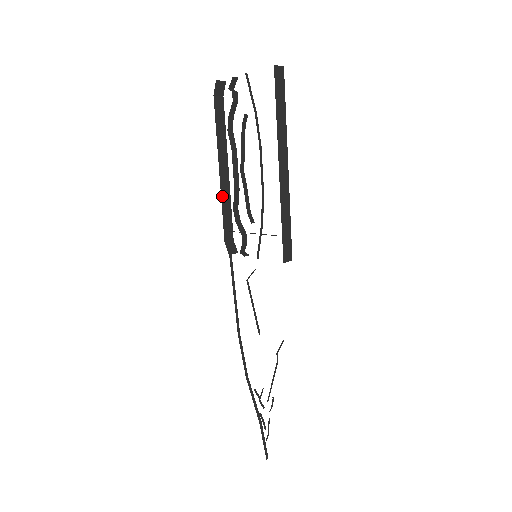
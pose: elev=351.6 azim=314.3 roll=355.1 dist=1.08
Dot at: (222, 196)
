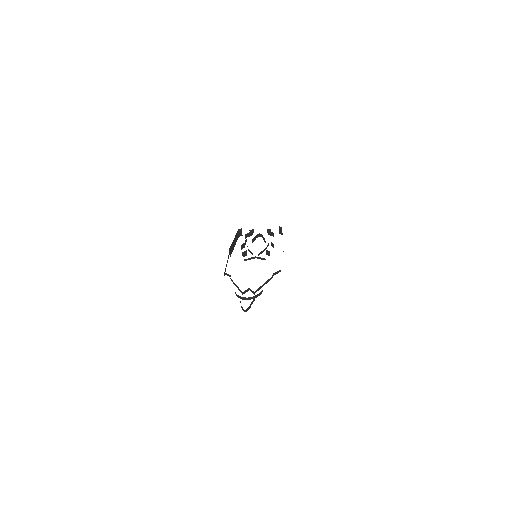
Dot at: (232, 243)
